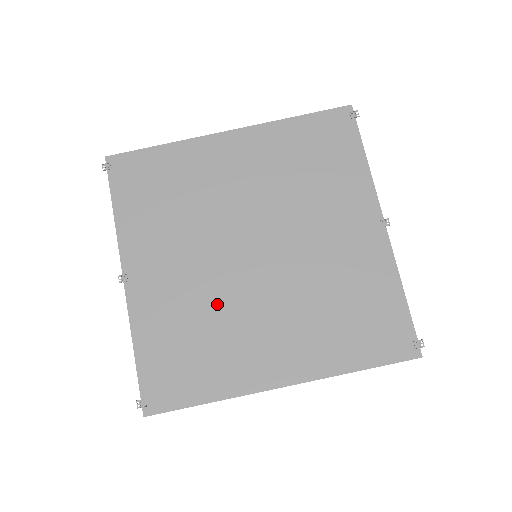
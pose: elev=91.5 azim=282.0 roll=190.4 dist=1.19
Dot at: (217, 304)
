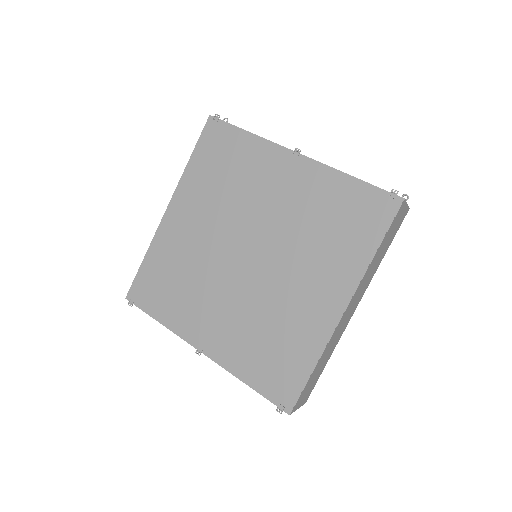
Dot at: (259, 307)
